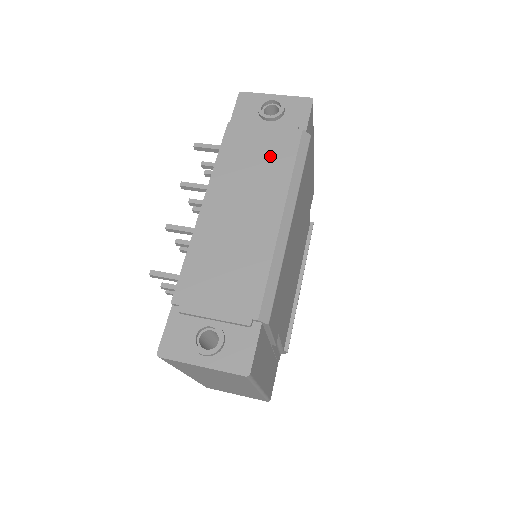
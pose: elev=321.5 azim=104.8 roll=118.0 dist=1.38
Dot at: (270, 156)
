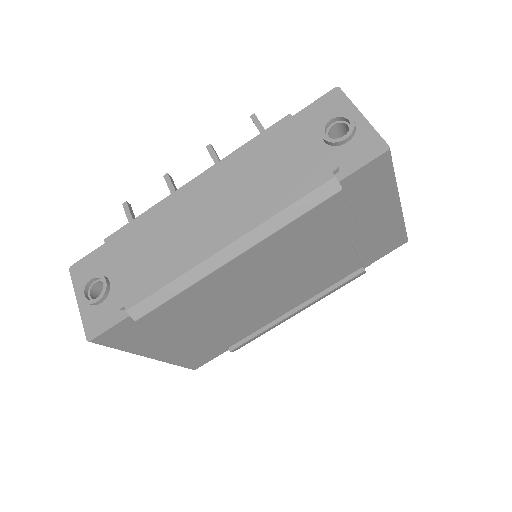
Dot at: (280, 180)
